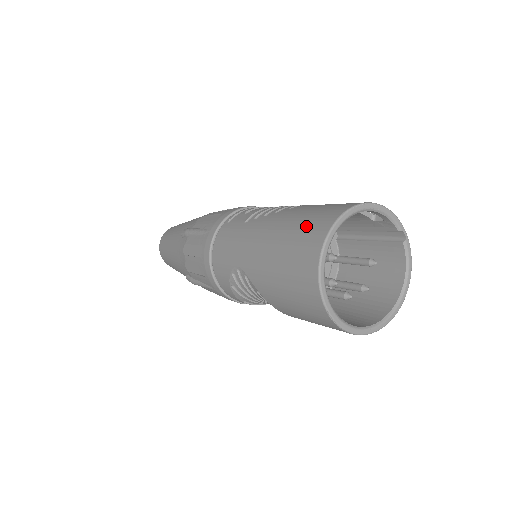
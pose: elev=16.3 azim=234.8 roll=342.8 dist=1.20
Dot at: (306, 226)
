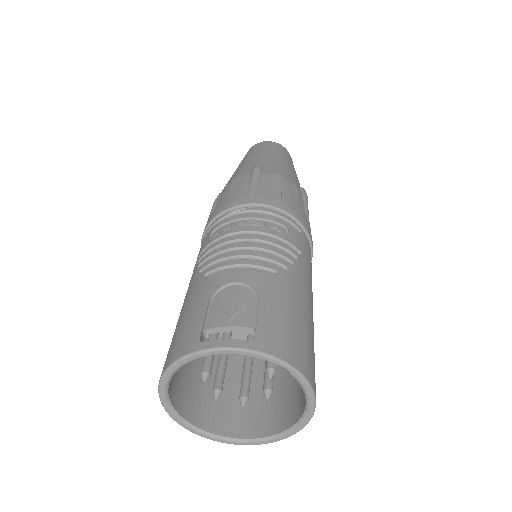
Dot at: occluded
